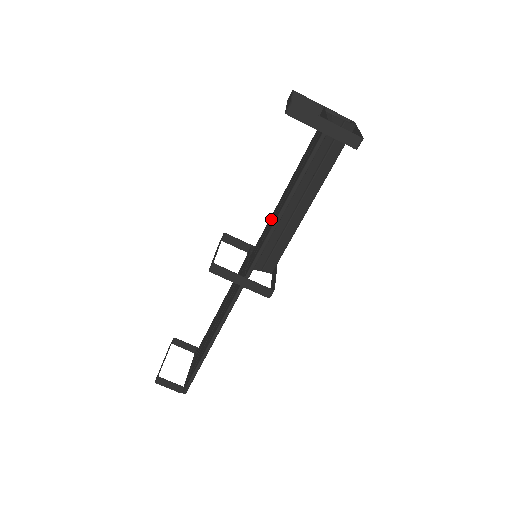
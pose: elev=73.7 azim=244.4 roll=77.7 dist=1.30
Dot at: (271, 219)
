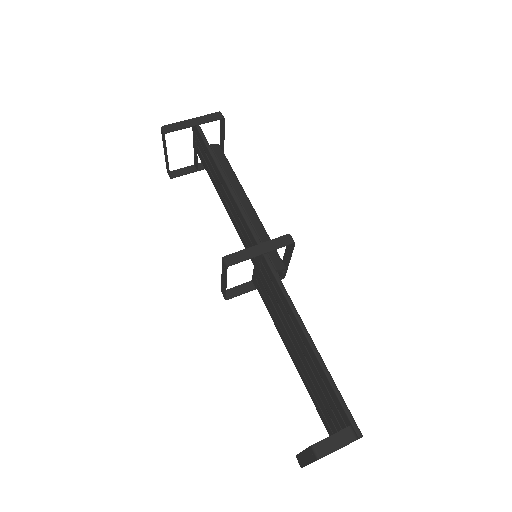
Dot at: (232, 216)
